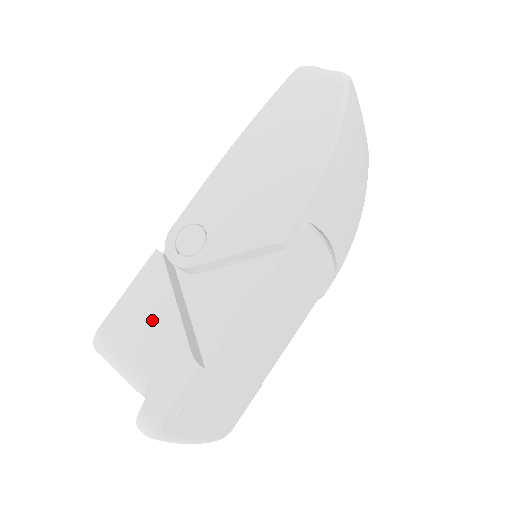
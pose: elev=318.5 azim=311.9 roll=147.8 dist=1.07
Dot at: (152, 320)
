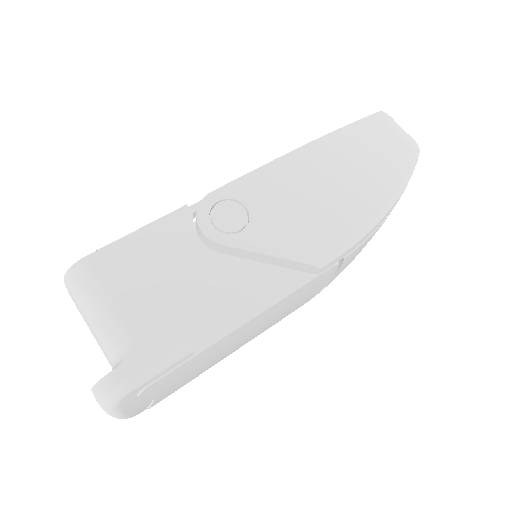
Dot at: (158, 279)
